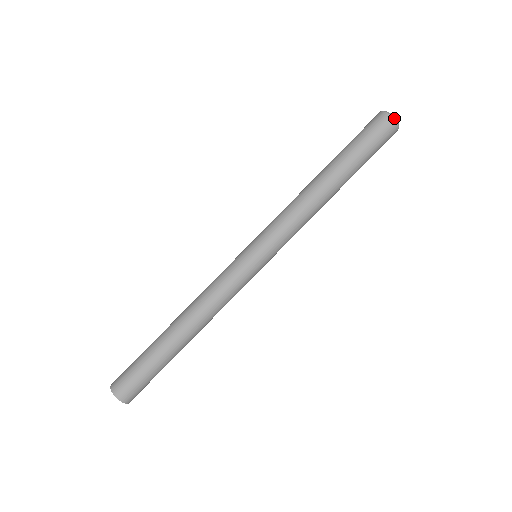
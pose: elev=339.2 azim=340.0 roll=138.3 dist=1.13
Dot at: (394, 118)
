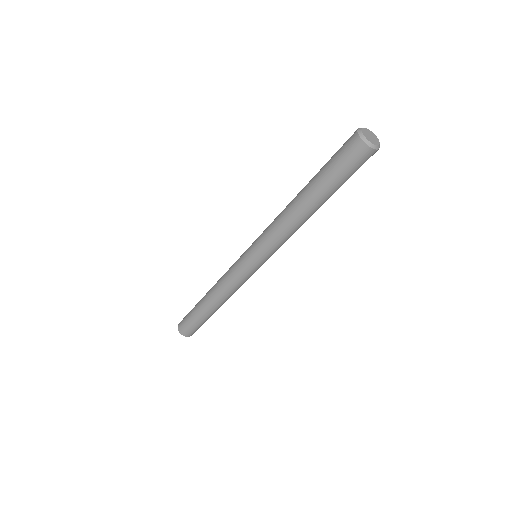
Dot at: (362, 138)
